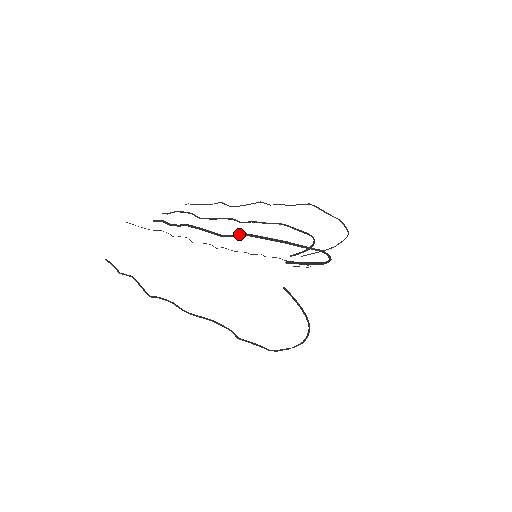
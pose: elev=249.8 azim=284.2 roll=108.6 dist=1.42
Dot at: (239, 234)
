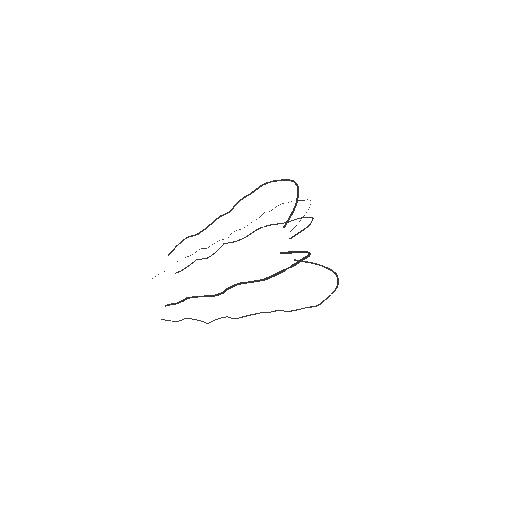
Dot at: (226, 290)
